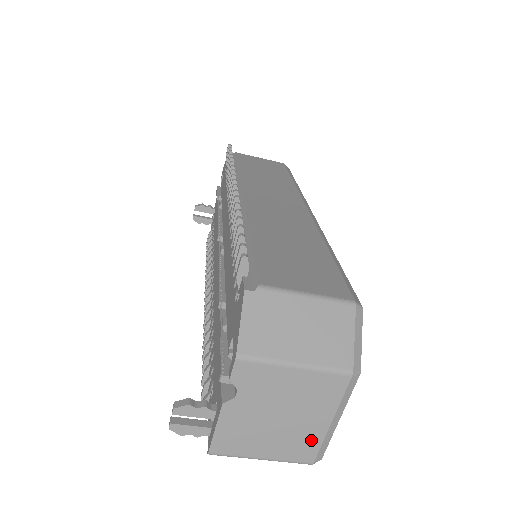
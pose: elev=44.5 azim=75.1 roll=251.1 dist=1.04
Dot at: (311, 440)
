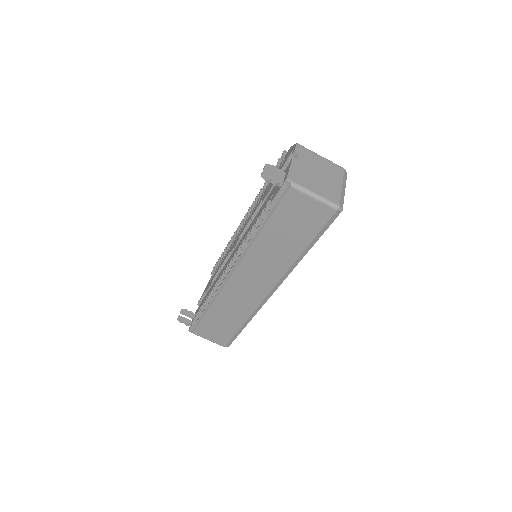
Dot at: (335, 192)
